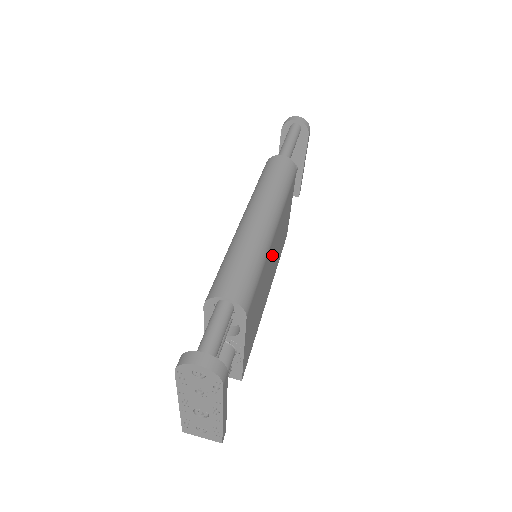
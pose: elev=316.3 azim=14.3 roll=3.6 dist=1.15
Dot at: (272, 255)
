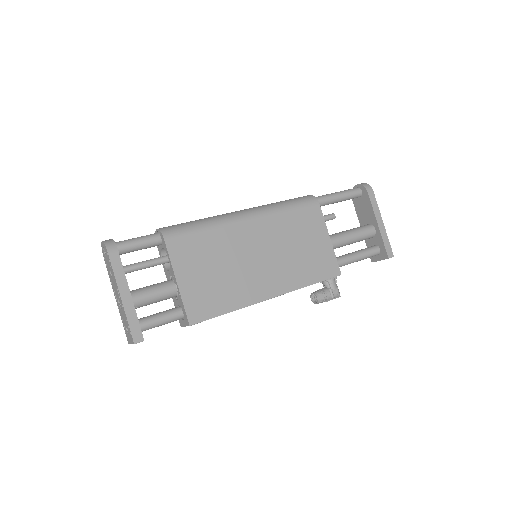
Dot at: (253, 244)
